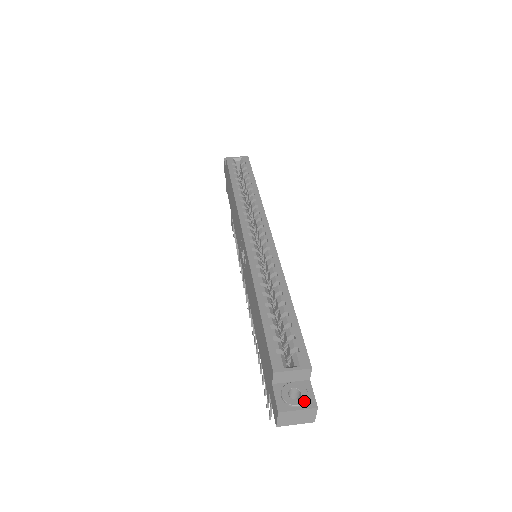
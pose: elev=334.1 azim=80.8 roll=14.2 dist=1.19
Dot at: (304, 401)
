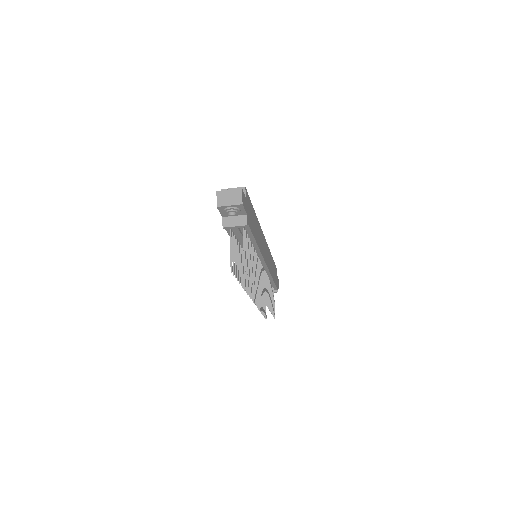
Dot at: (235, 189)
